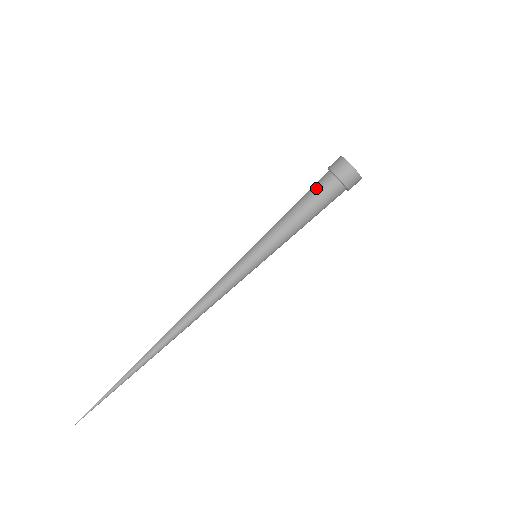
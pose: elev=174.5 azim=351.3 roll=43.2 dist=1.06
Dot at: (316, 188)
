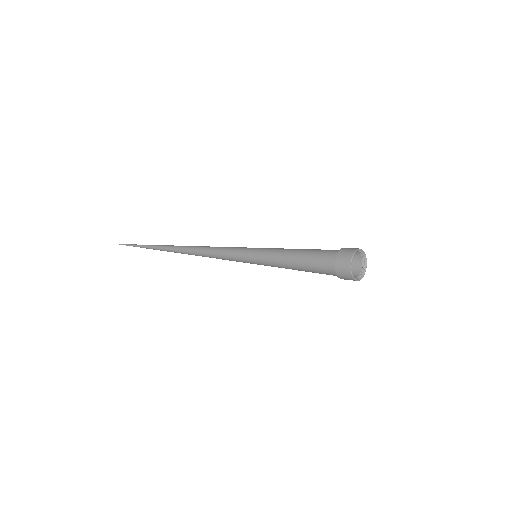
Dot at: (320, 253)
